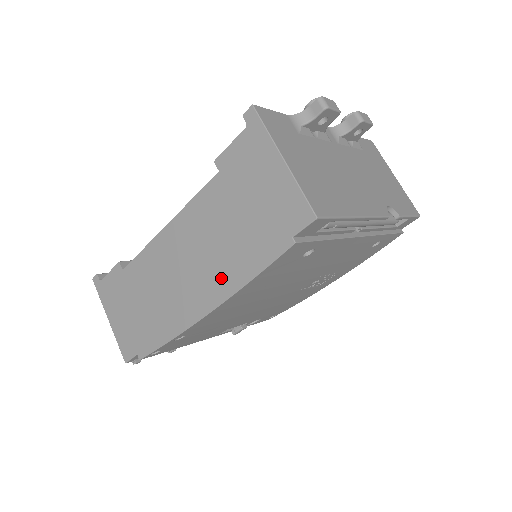
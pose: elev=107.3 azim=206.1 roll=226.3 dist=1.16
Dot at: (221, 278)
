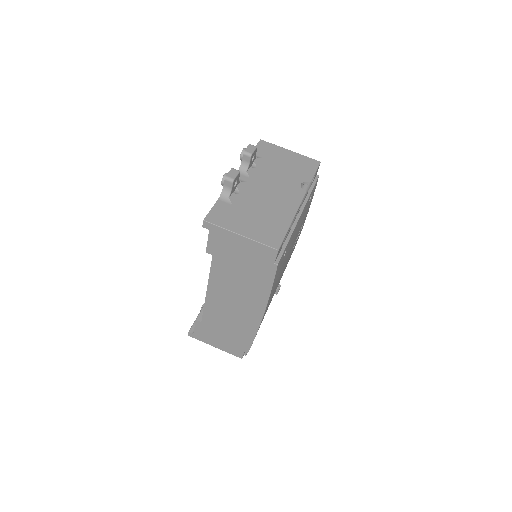
Dot at: (256, 297)
